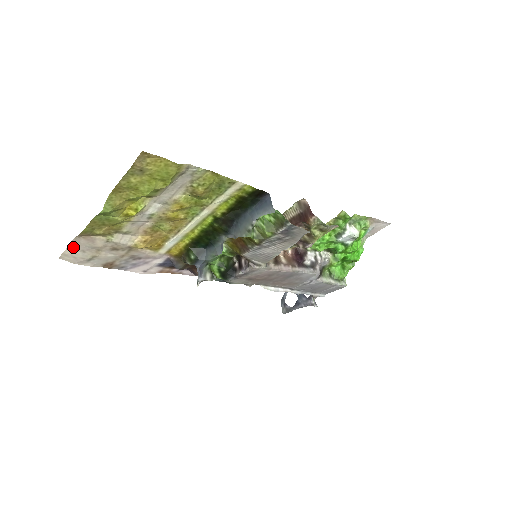
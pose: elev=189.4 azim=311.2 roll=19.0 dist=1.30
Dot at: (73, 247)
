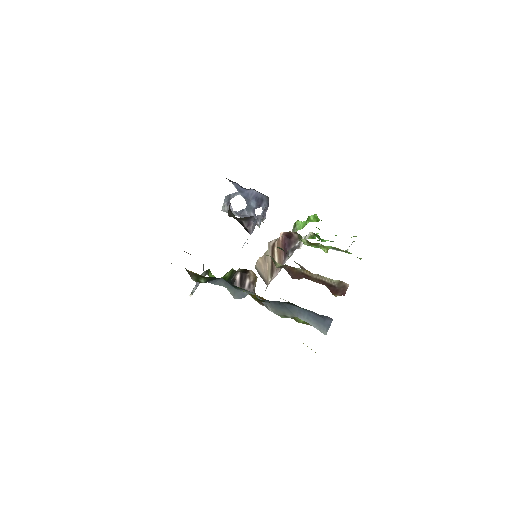
Dot at: occluded
